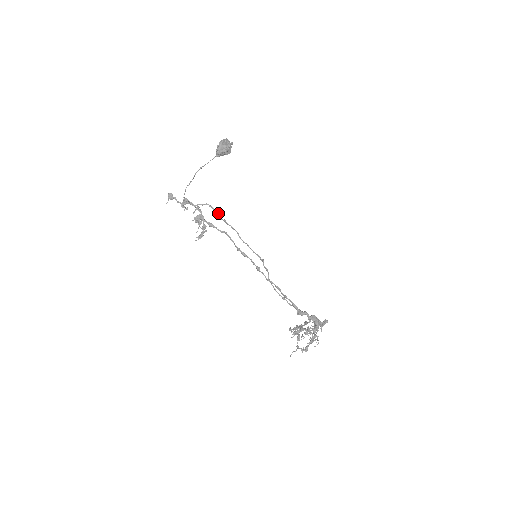
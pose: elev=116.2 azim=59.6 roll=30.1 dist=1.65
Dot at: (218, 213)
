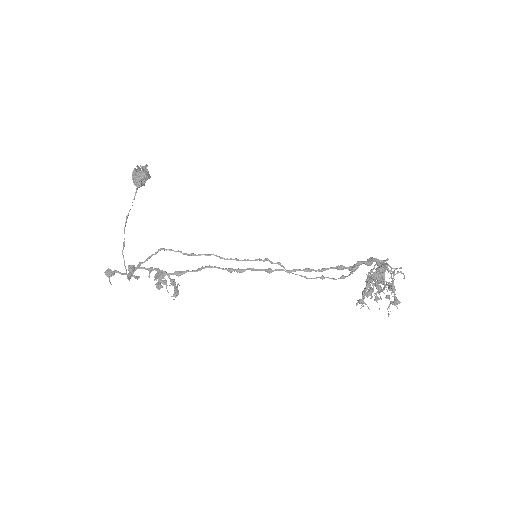
Dot at: (179, 251)
